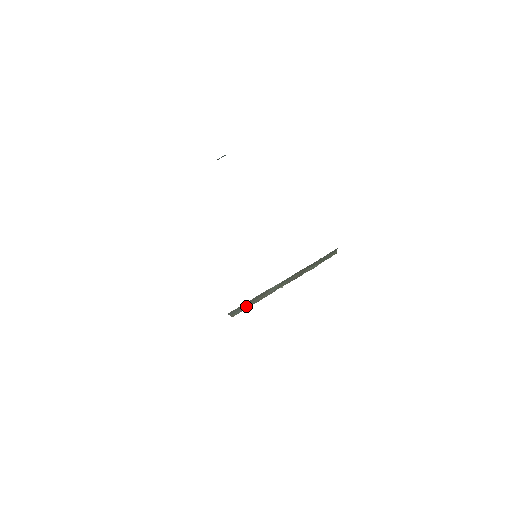
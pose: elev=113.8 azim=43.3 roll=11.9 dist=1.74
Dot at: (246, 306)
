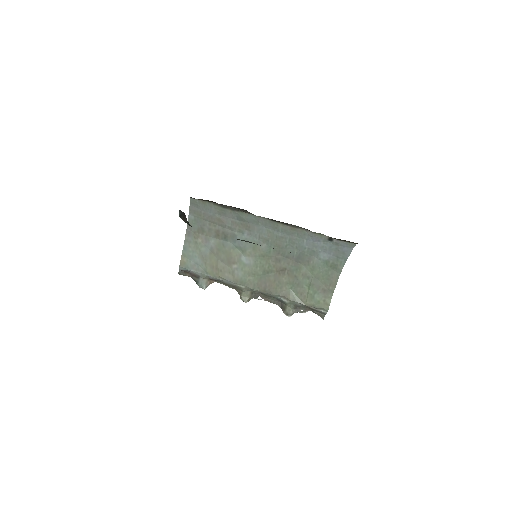
Dot at: (202, 263)
